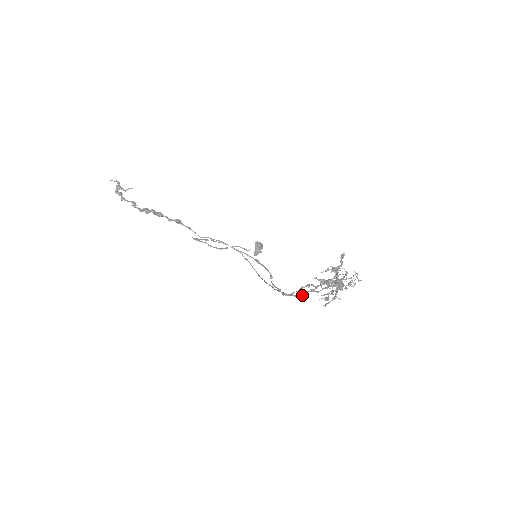
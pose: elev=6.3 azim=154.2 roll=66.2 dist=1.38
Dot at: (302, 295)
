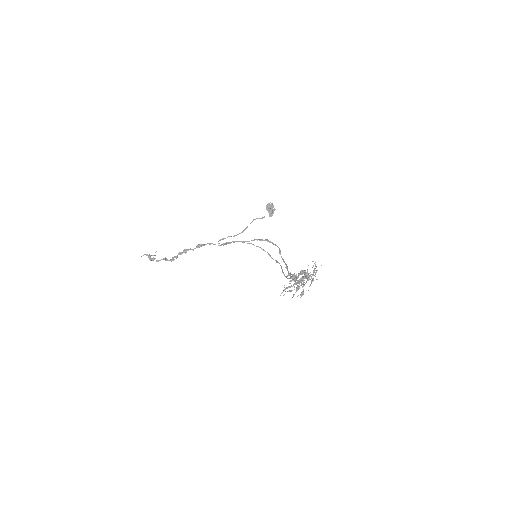
Dot at: occluded
